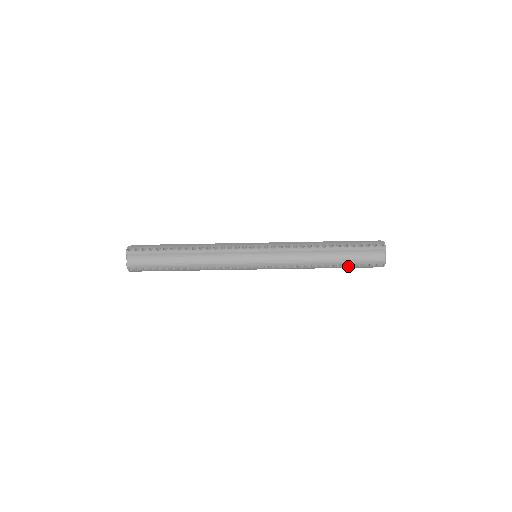
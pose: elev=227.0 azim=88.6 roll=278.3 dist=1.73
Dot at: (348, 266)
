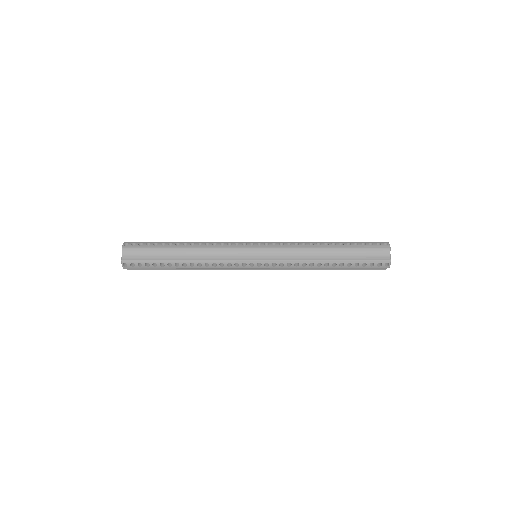
Dot at: (352, 266)
